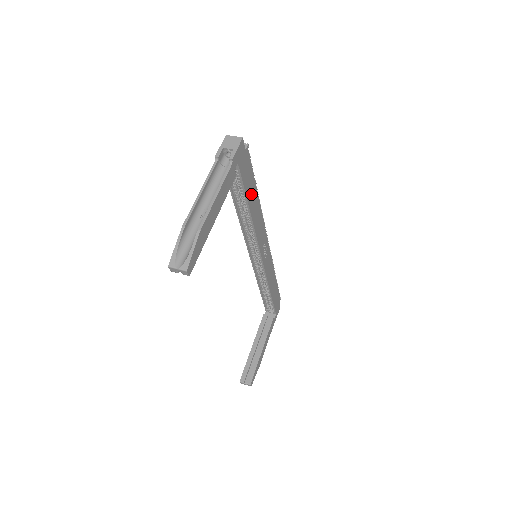
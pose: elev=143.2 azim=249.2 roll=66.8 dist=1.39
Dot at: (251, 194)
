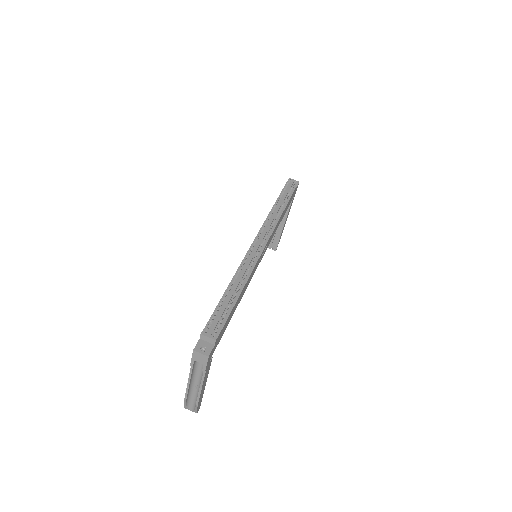
Dot at: (233, 312)
